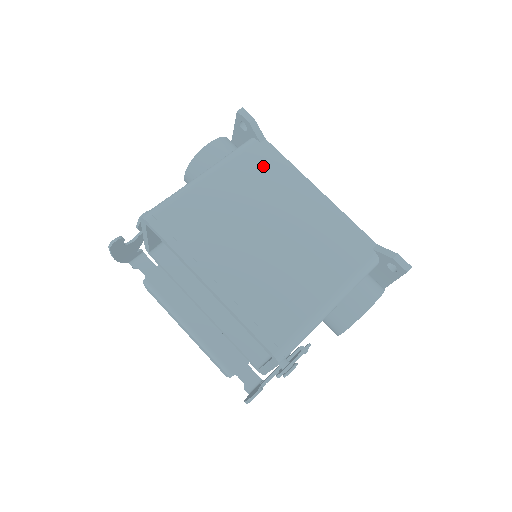
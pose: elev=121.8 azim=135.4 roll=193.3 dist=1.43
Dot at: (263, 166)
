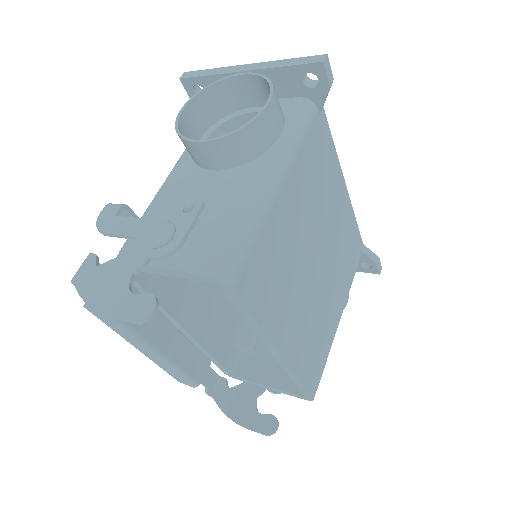
Dot at: (320, 156)
